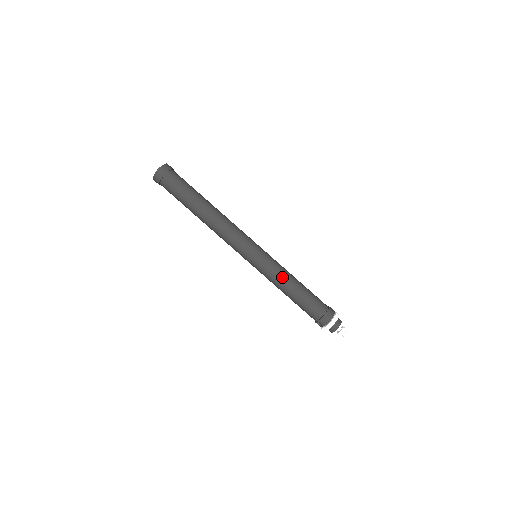
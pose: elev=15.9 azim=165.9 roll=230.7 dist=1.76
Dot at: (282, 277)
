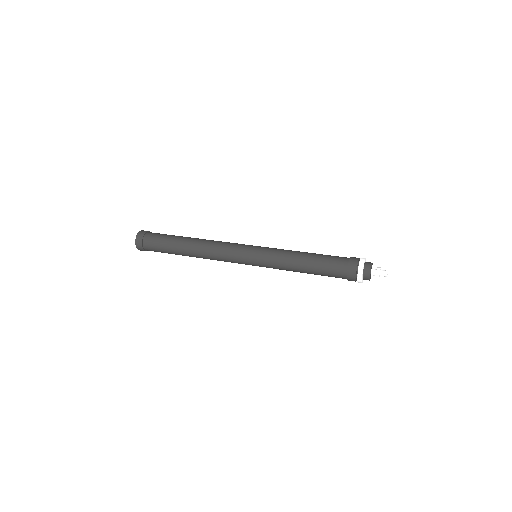
Dot at: (286, 268)
